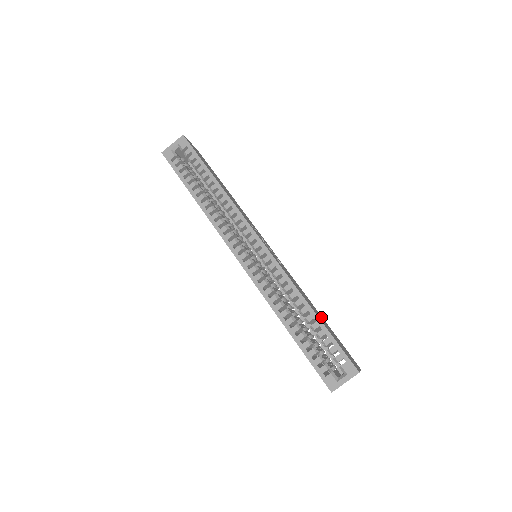
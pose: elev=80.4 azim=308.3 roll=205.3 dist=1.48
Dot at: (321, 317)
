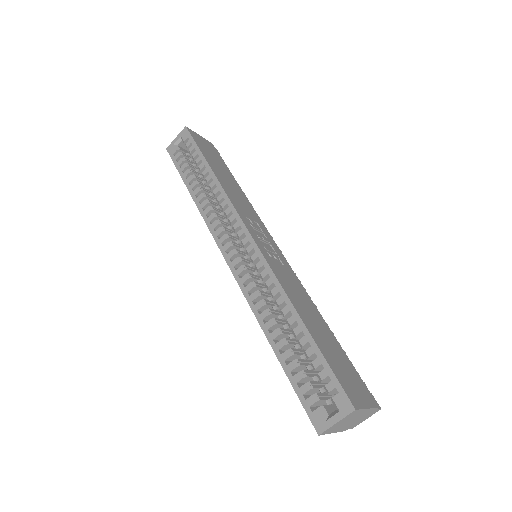
Dot at: (325, 332)
